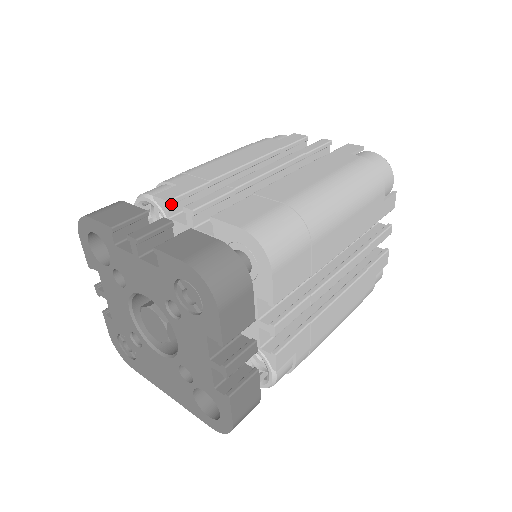
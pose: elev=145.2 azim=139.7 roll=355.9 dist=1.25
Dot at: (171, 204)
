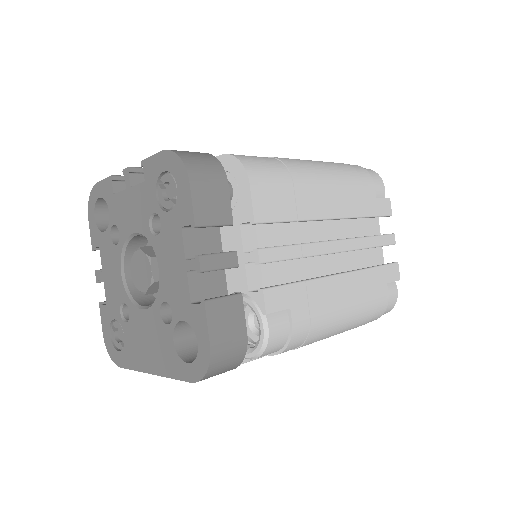
Dot at: occluded
